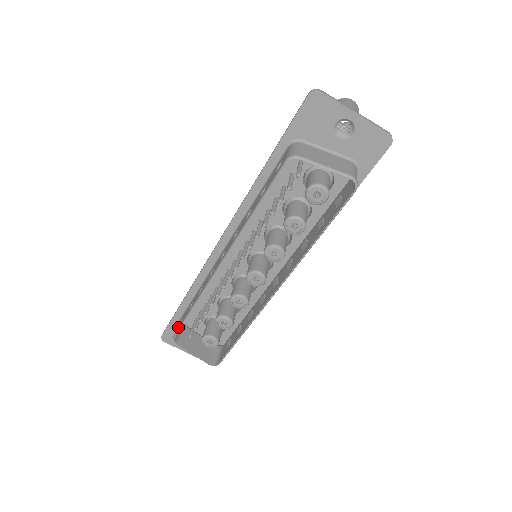
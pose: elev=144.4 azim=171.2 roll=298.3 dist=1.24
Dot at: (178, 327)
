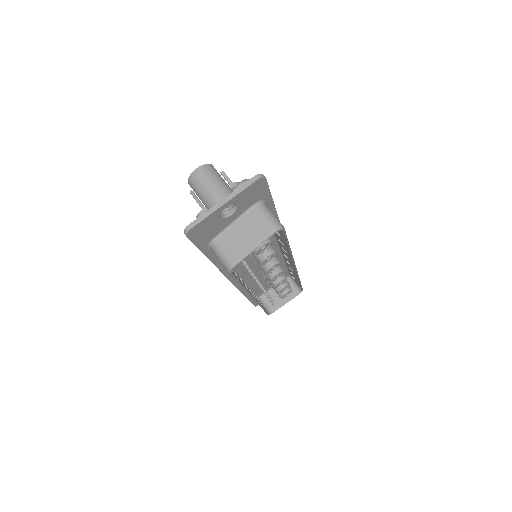
Dot at: occluded
